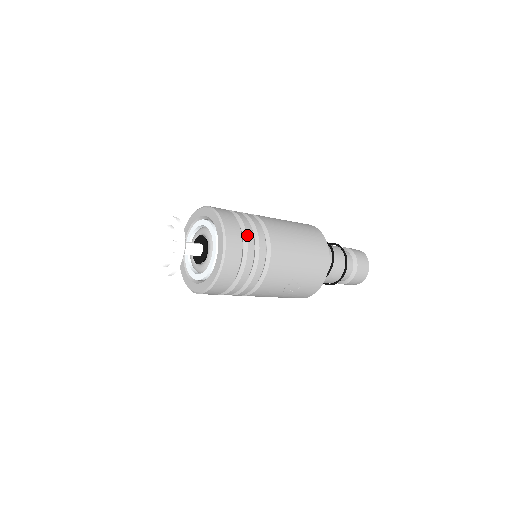
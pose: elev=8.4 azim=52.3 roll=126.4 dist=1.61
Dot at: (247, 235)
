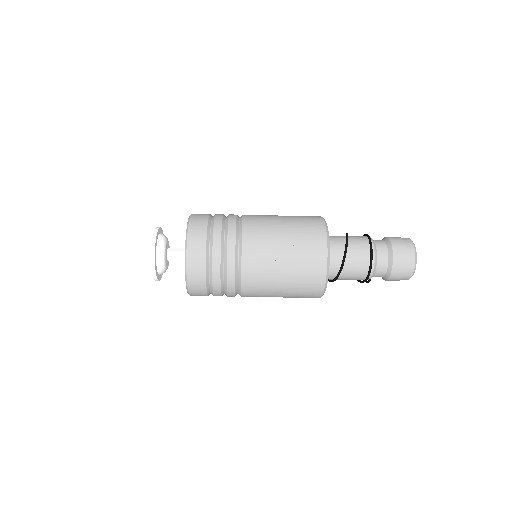
Dot at: (215, 216)
